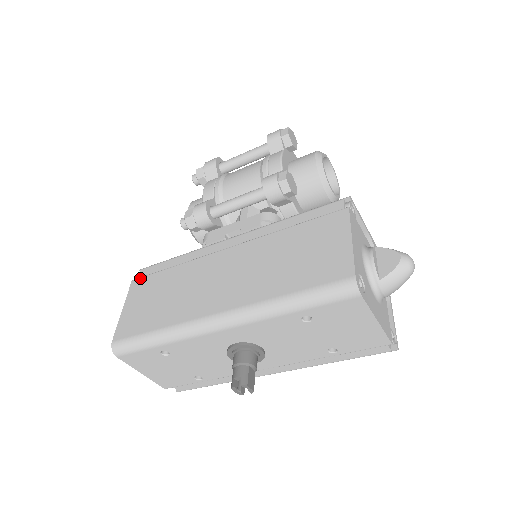
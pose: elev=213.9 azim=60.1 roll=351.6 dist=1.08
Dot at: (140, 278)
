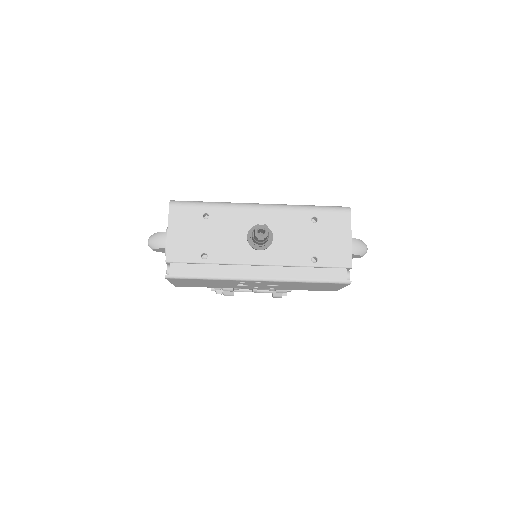
Dot at: occluded
